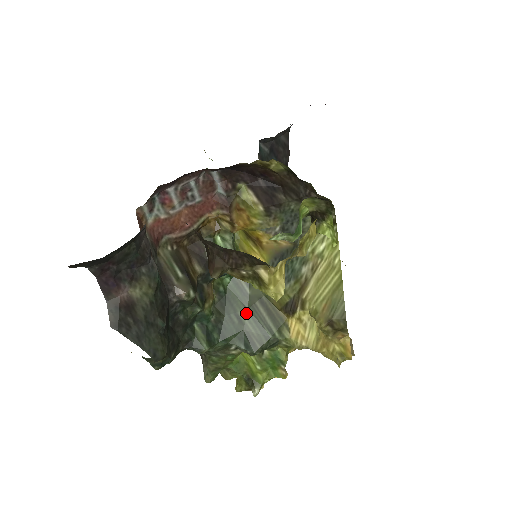
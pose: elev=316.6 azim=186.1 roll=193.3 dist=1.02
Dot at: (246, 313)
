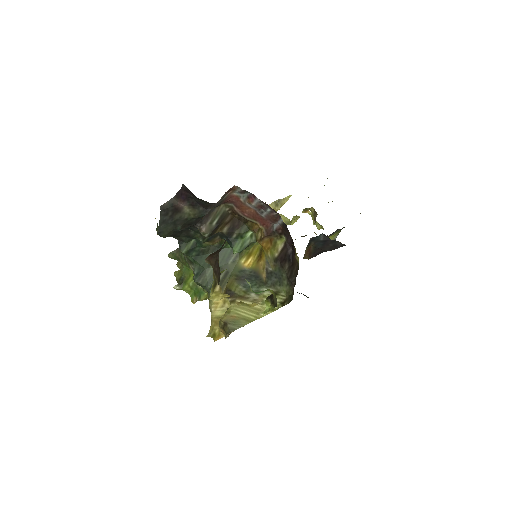
Dot at: occluded
